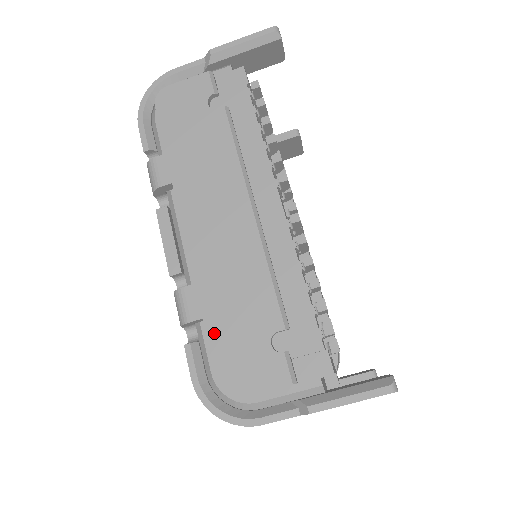
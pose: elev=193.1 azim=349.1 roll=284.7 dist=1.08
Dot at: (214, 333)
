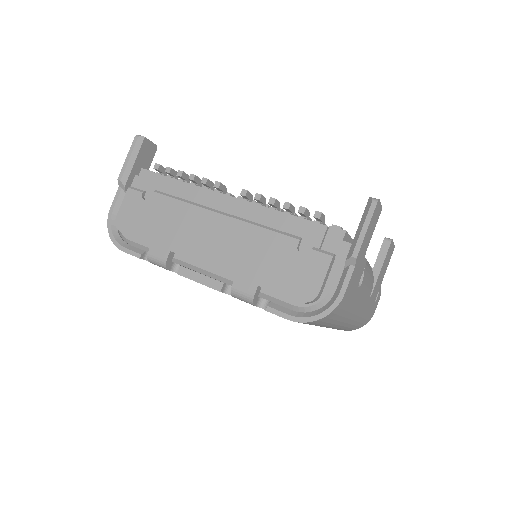
Dot at: (271, 284)
